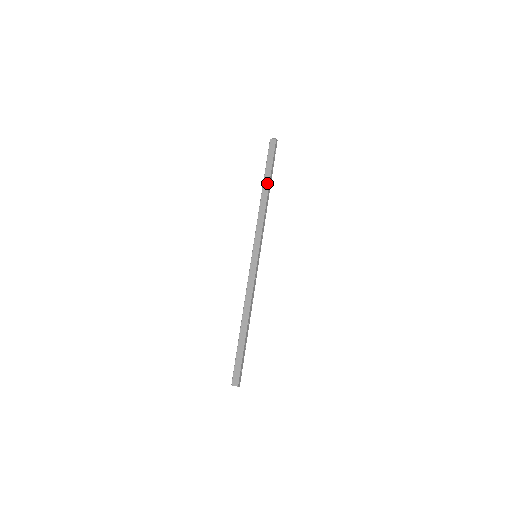
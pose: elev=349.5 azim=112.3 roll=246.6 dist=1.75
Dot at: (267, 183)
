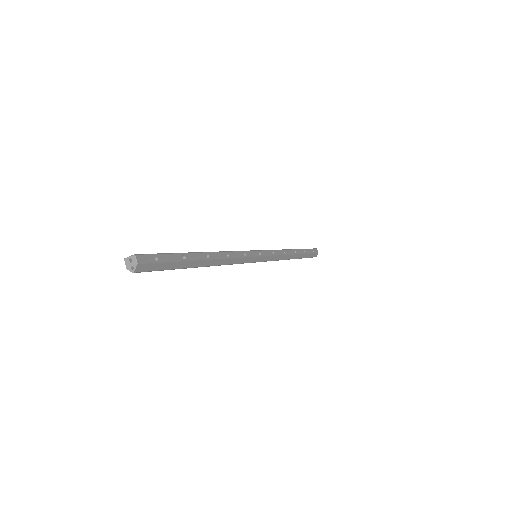
Dot at: occluded
